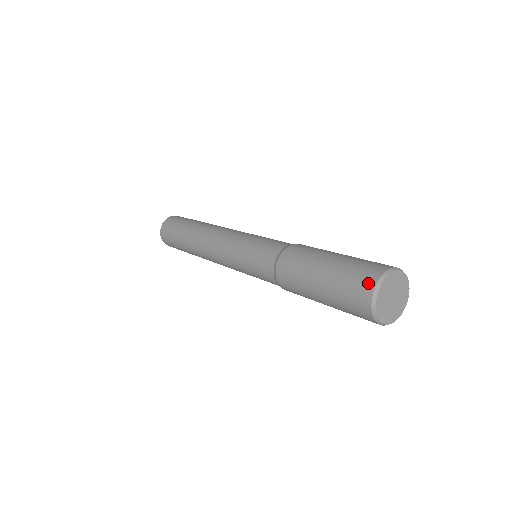
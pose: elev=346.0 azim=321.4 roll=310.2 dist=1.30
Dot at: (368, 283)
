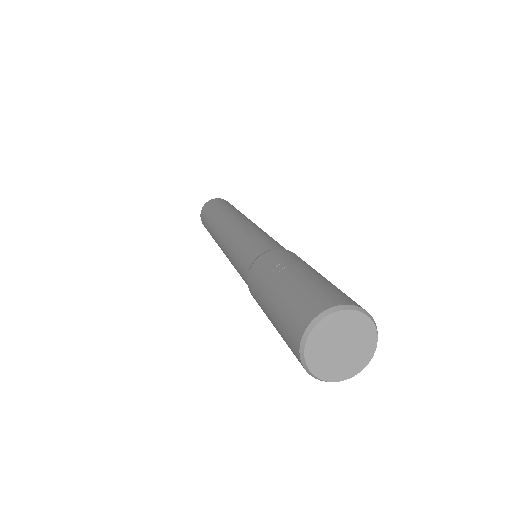
Dot at: (317, 306)
